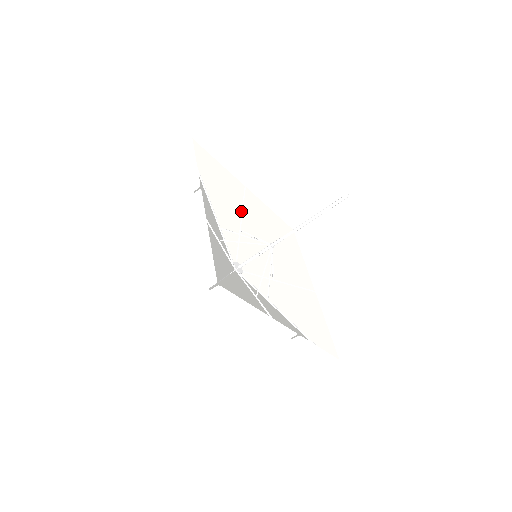
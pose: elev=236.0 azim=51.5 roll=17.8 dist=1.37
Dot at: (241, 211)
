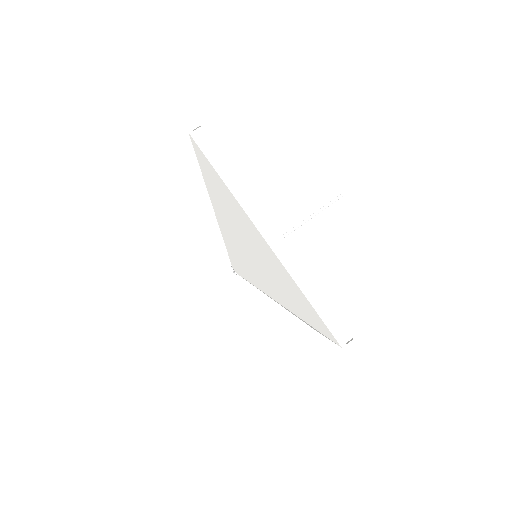
Dot at: occluded
